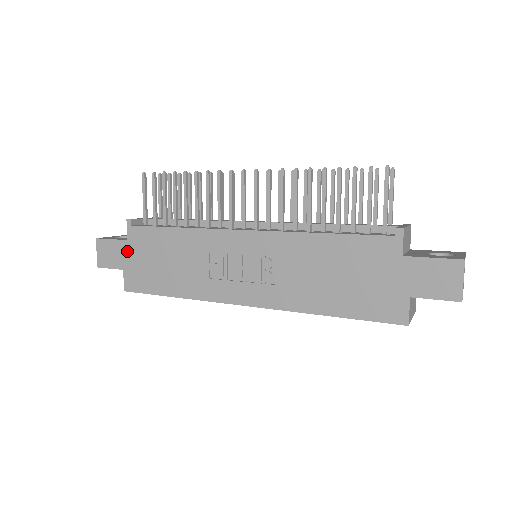
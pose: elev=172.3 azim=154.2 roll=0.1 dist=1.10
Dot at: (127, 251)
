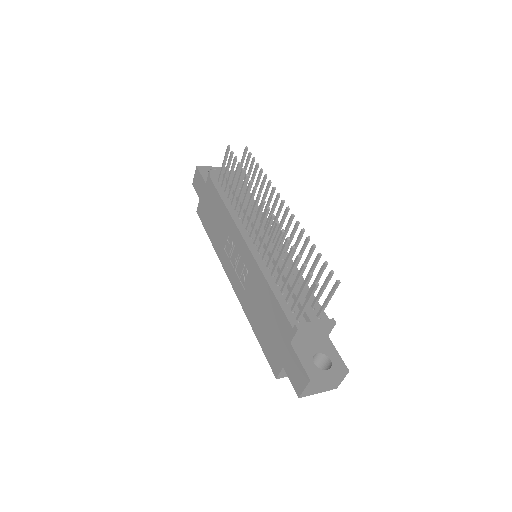
Dot at: (204, 190)
